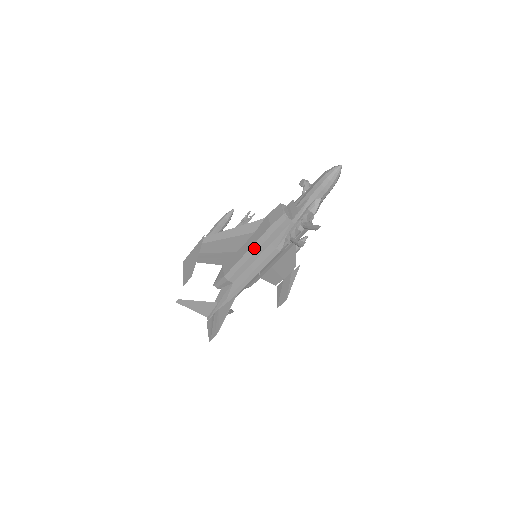
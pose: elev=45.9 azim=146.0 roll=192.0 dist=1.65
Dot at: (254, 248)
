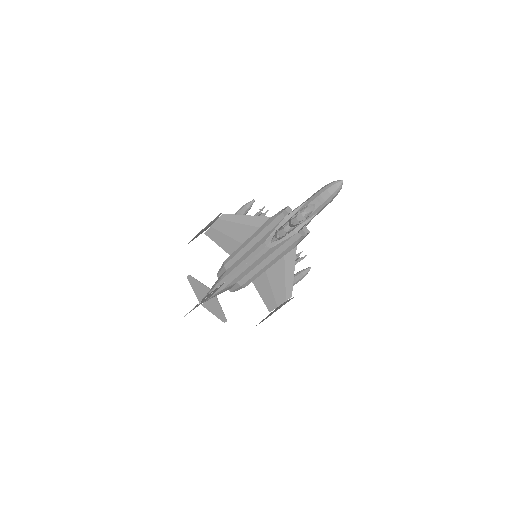
Dot at: (251, 238)
